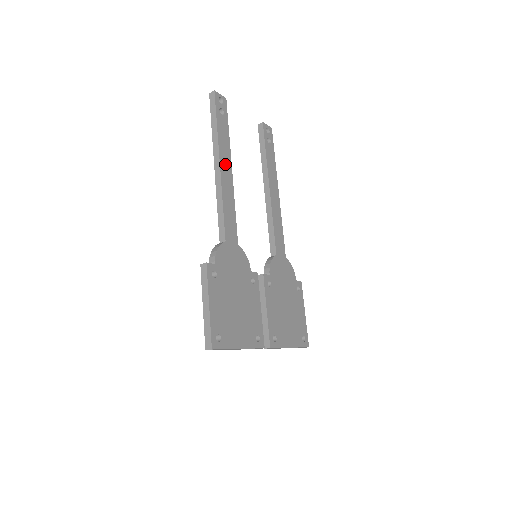
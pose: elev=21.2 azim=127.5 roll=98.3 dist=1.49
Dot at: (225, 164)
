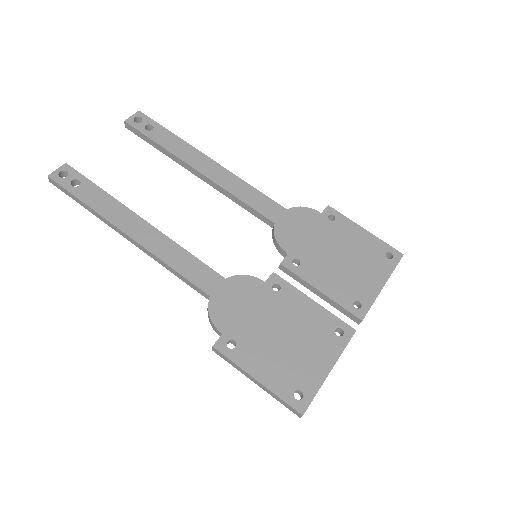
Dot at: (132, 226)
